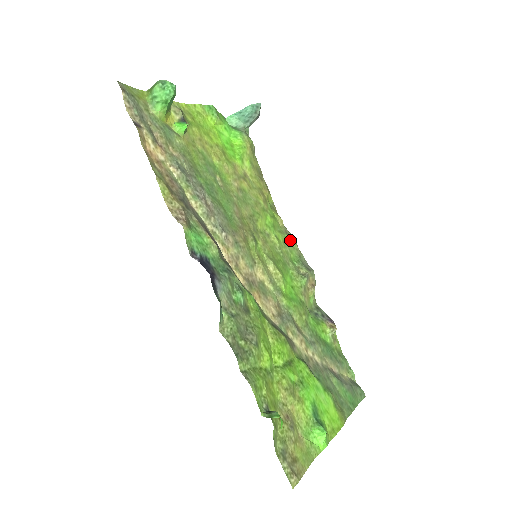
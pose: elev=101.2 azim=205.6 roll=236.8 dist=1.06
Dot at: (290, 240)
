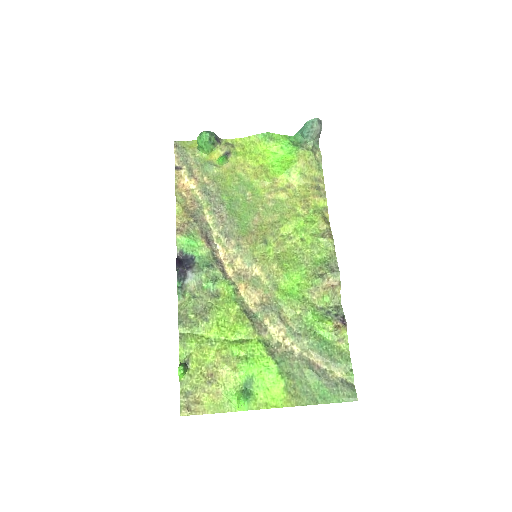
Dot at: (324, 242)
